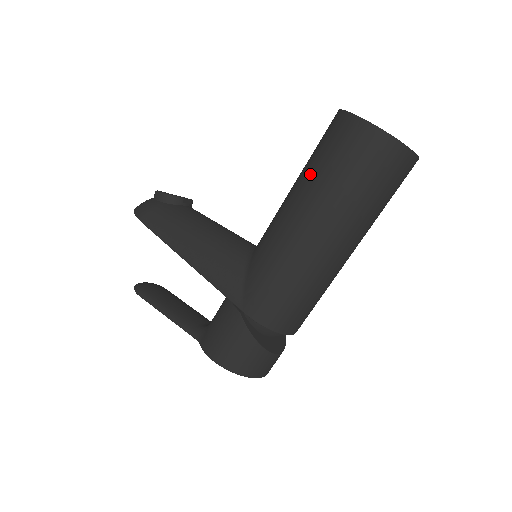
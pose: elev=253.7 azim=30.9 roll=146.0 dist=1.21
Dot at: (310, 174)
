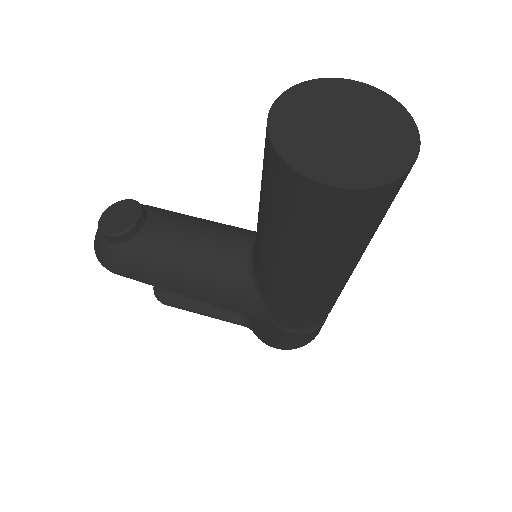
Dot at: (279, 233)
